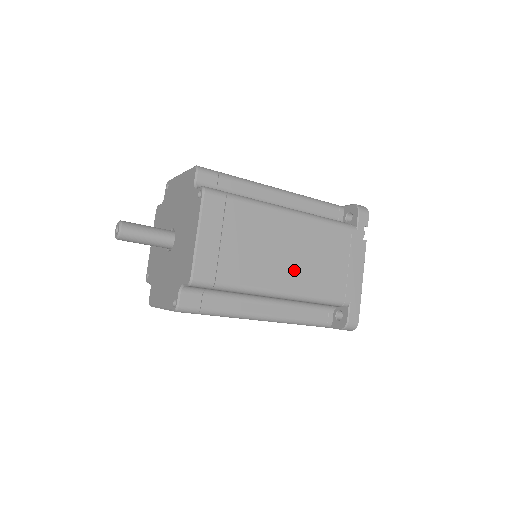
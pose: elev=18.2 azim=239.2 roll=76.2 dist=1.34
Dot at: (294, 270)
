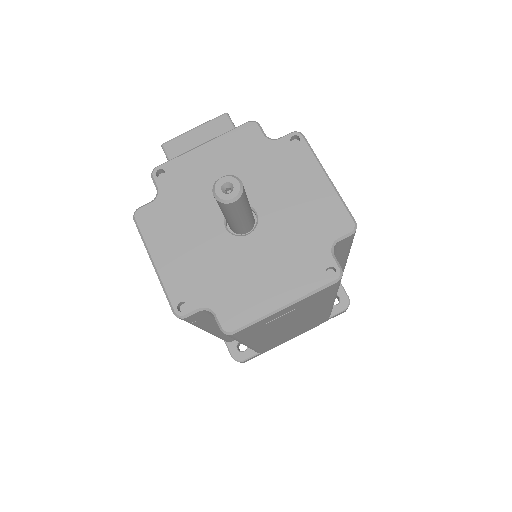
Dot at: (276, 335)
